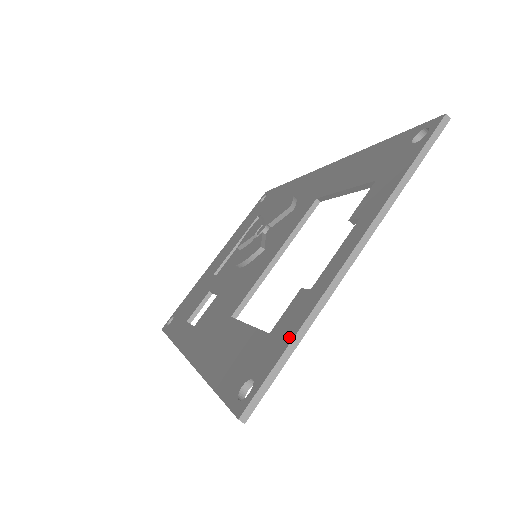
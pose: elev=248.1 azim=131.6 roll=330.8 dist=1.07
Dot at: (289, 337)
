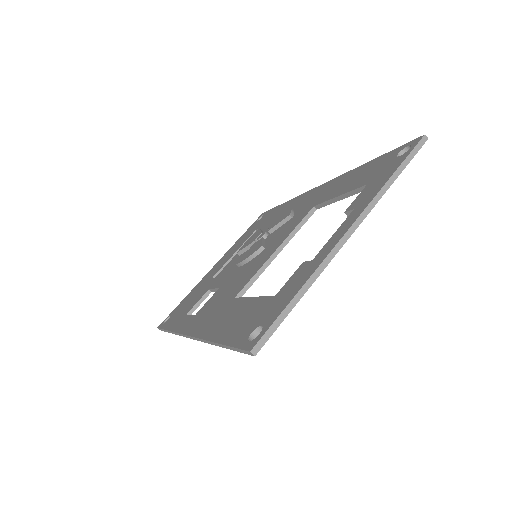
Dot at: (294, 292)
